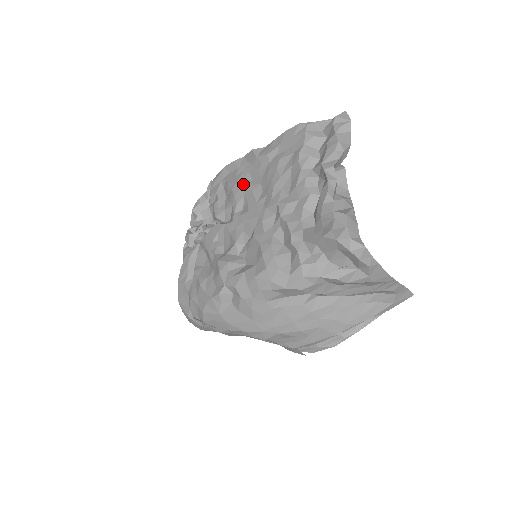
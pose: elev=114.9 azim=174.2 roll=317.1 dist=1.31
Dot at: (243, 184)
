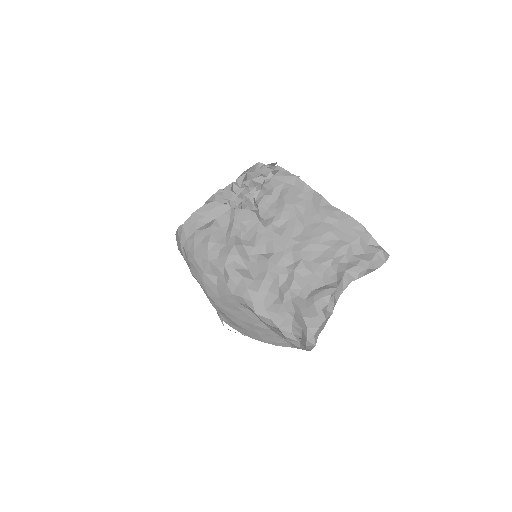
Dot at: (295, 211)
